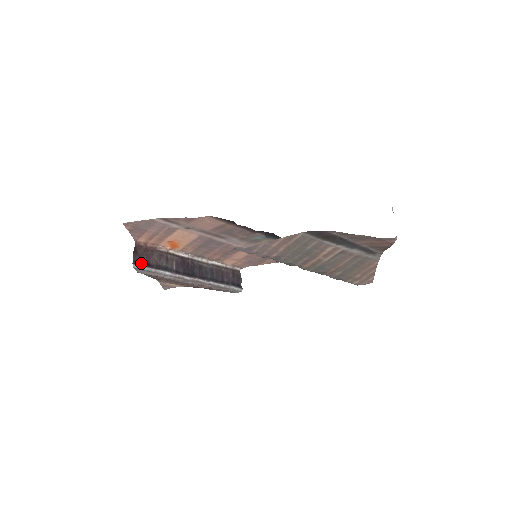
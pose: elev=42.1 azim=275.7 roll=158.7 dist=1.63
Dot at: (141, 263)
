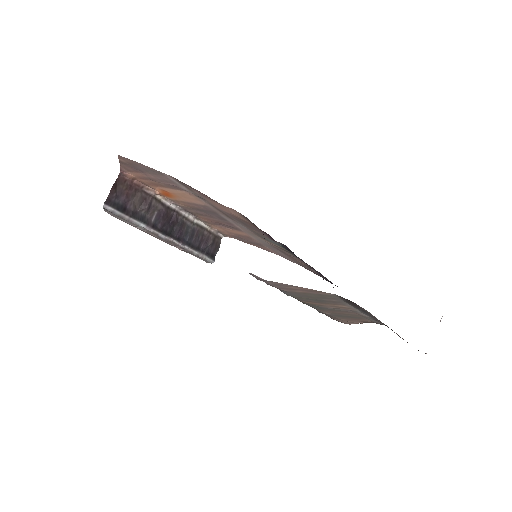
Dot at: (116, 204)
